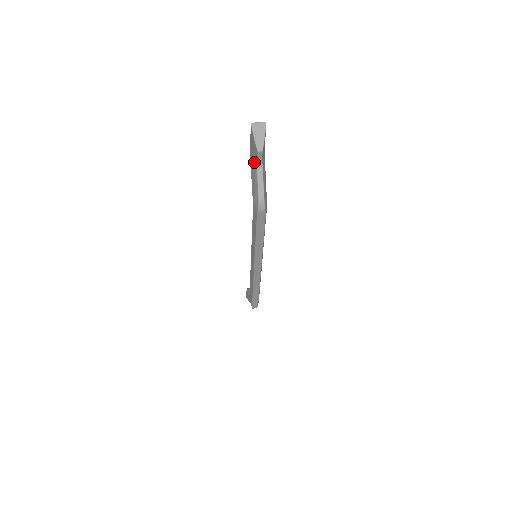
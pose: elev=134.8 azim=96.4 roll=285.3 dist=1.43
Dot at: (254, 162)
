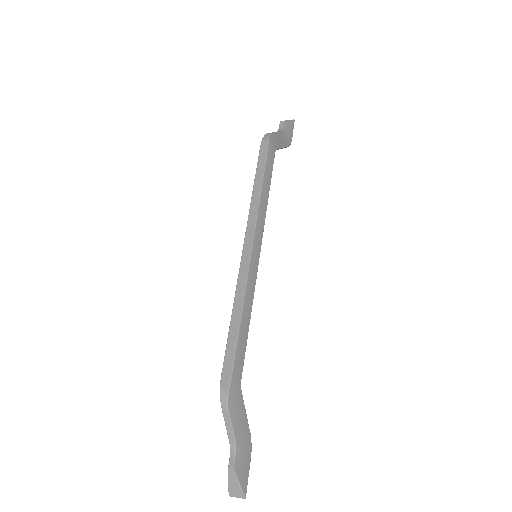
Dot at: occluded
